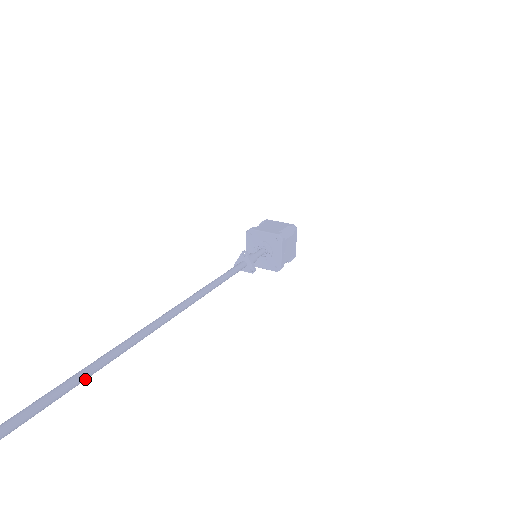
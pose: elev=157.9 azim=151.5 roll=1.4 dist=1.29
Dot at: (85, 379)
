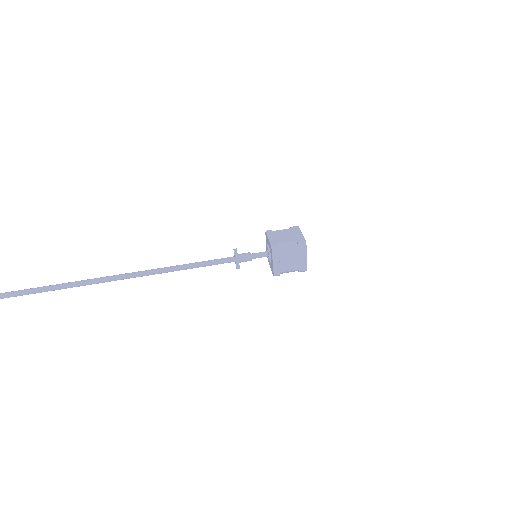
Dot at: (59, 289)
